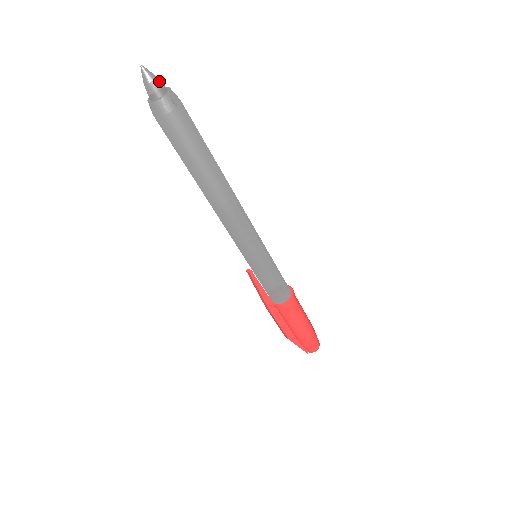
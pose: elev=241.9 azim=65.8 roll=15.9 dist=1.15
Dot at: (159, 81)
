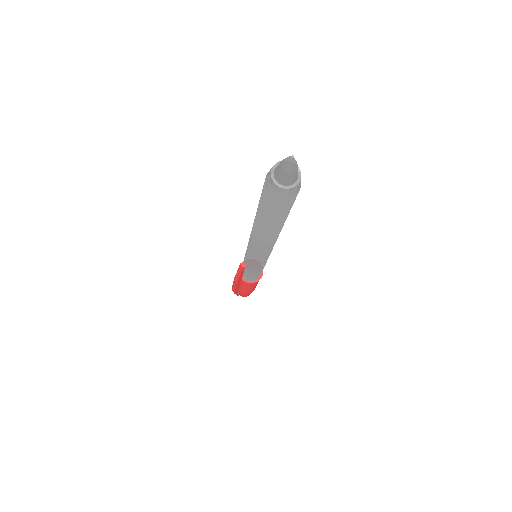
Dot at: occluded
